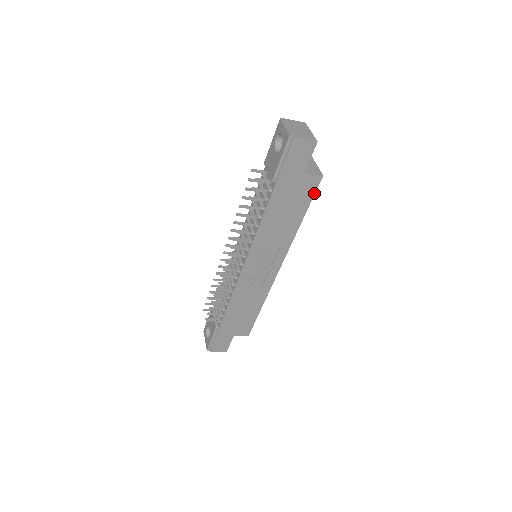
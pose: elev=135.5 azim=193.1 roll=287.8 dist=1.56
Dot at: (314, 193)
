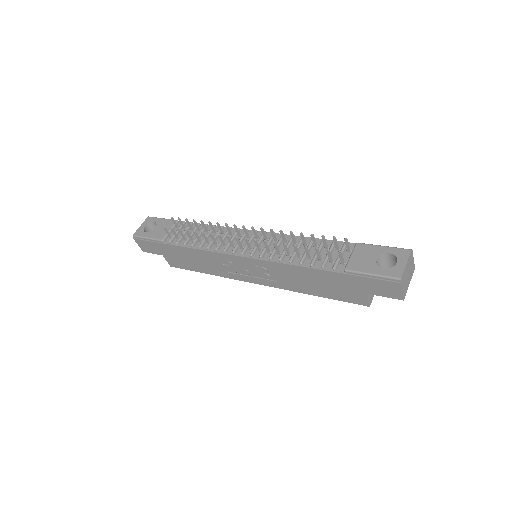
Dot at: (348, 302)
